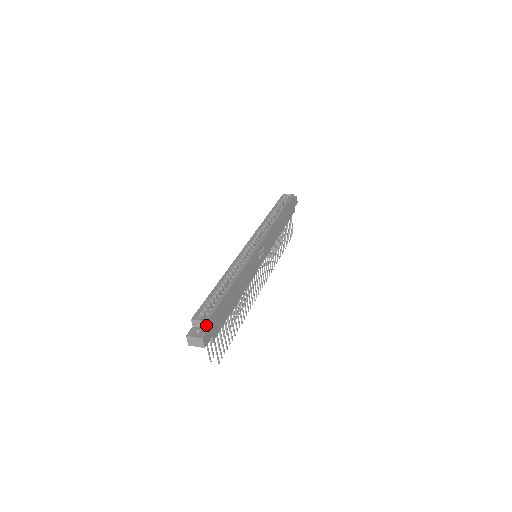
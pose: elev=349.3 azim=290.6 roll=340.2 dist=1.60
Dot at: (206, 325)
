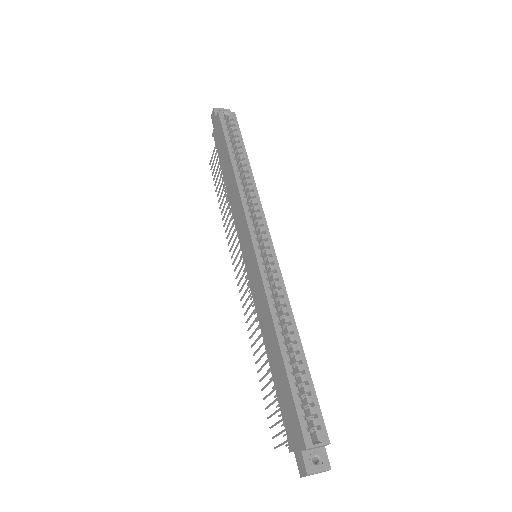
Dot at: (324, 446)
